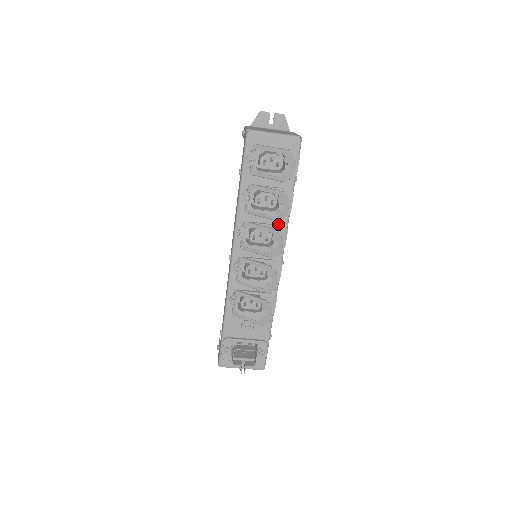
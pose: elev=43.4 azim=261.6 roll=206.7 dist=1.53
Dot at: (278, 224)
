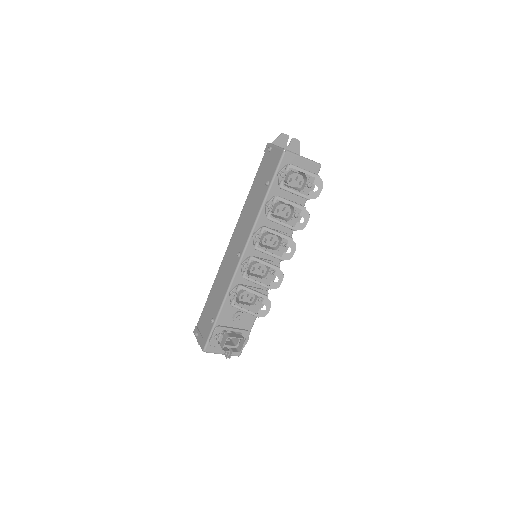
Dot at: (286, 232)
